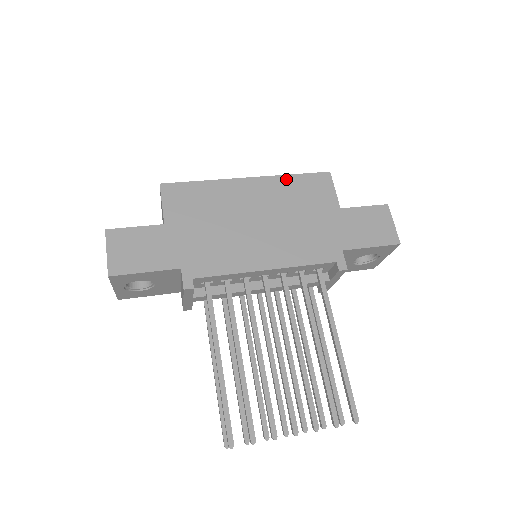
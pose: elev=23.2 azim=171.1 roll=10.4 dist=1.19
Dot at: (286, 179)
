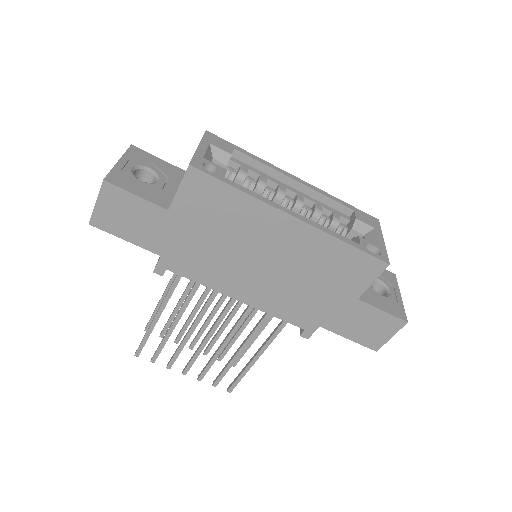
Dot at: (334, 243)
